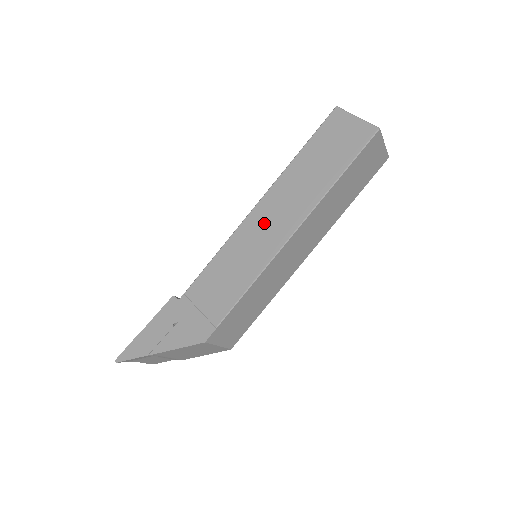
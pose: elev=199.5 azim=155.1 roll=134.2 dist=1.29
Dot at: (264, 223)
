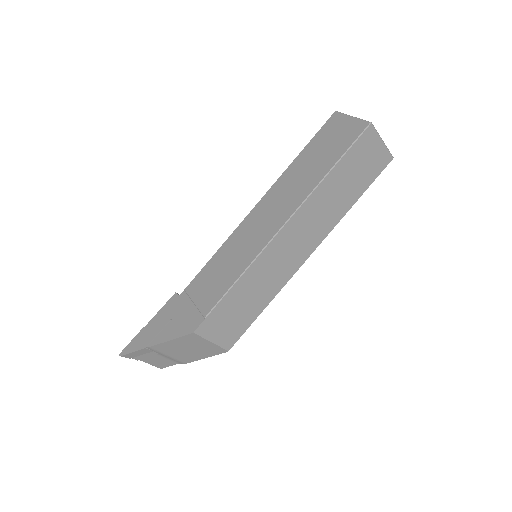
Dot at: (260, 220)
